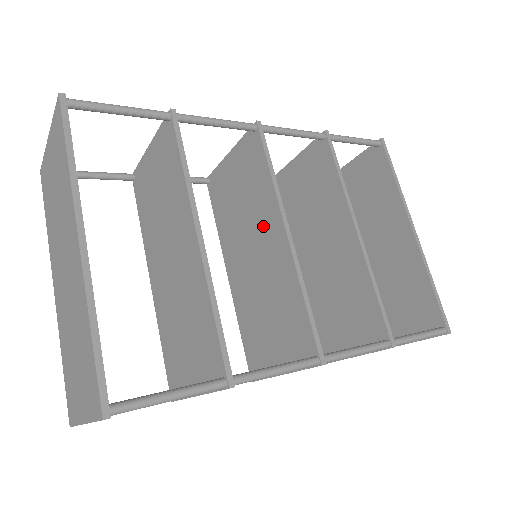
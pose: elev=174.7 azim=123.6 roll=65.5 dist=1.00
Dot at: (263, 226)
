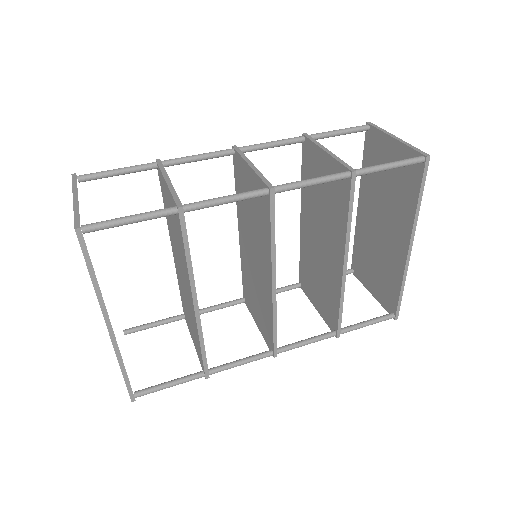
Dot at: (261, 255)
